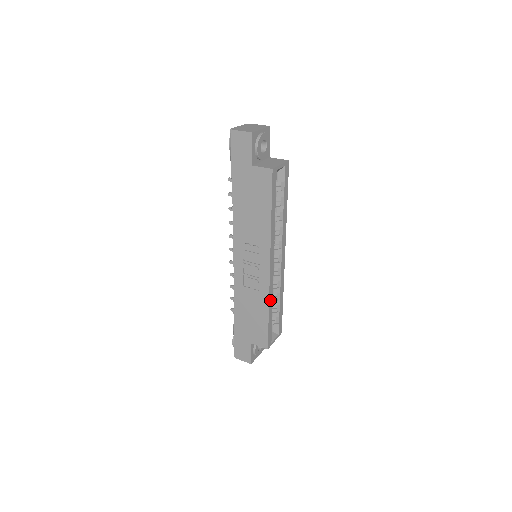
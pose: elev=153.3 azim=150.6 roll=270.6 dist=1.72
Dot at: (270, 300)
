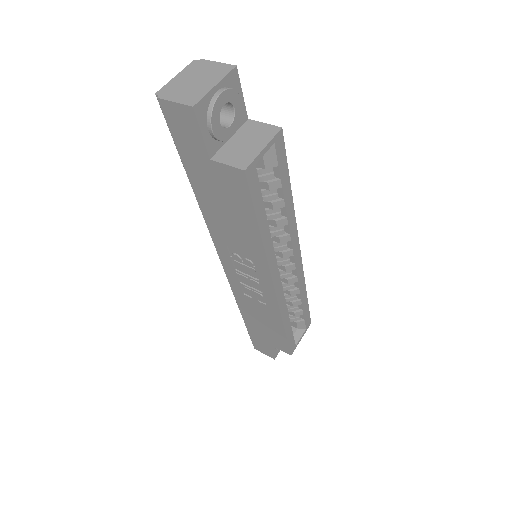
Dot at: (283, 315)
